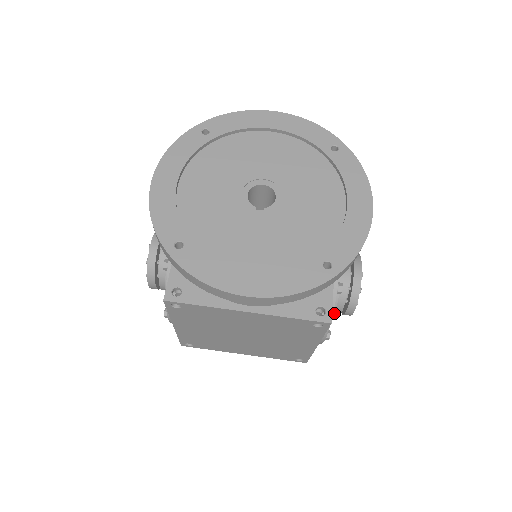
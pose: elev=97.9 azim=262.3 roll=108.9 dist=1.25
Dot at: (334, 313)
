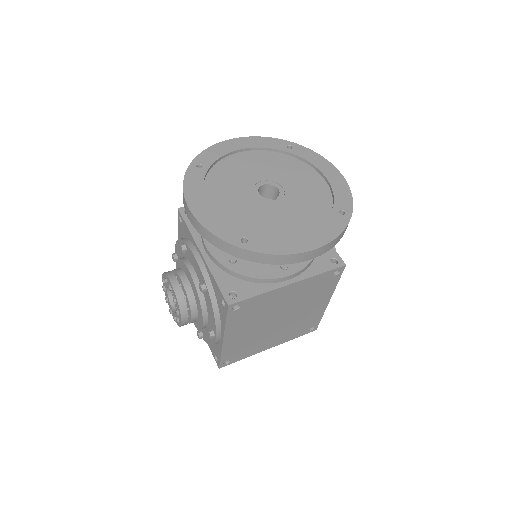
Dot at: occluded
